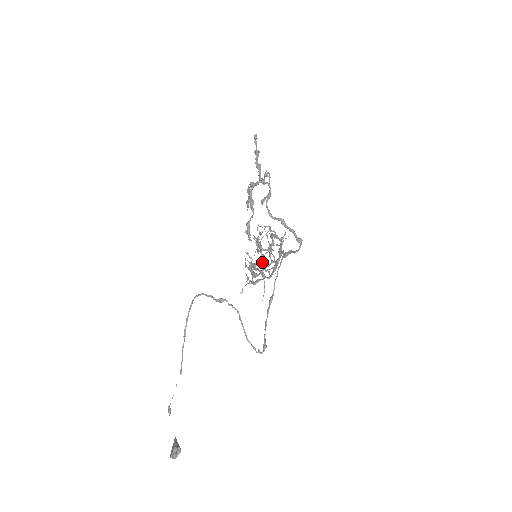
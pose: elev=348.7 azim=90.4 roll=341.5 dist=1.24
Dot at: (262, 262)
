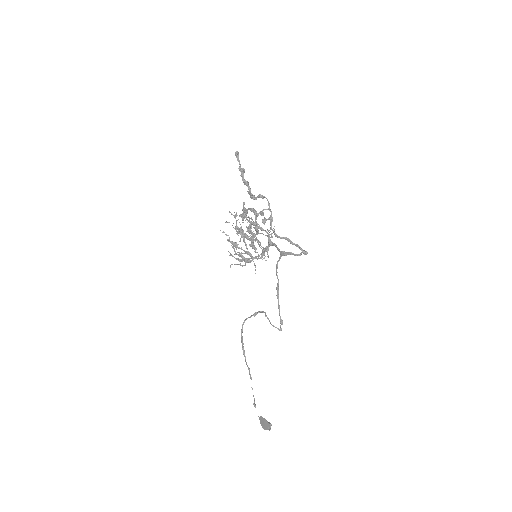
Dot at: (244, 242)
